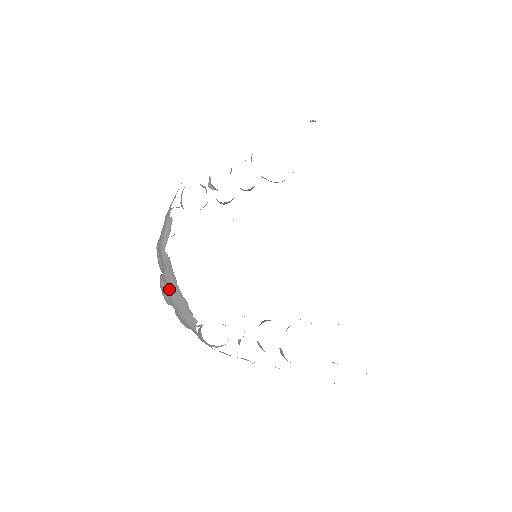
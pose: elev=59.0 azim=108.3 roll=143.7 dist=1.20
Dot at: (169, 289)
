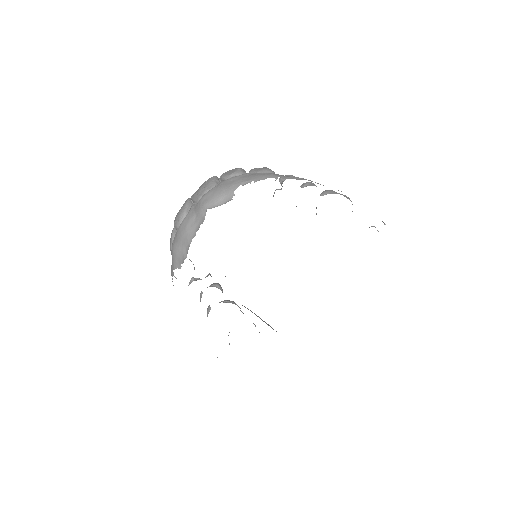
Dot at: (184, 231)
